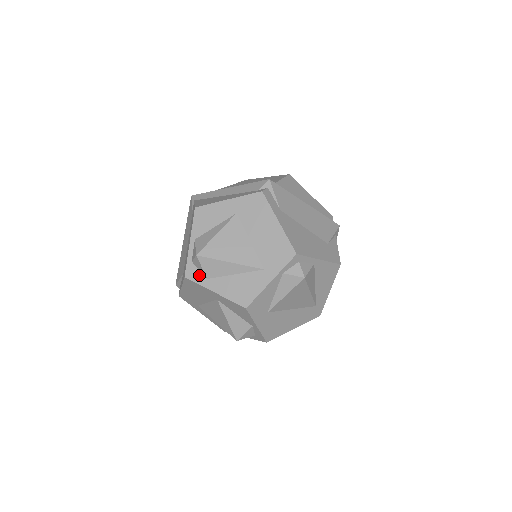
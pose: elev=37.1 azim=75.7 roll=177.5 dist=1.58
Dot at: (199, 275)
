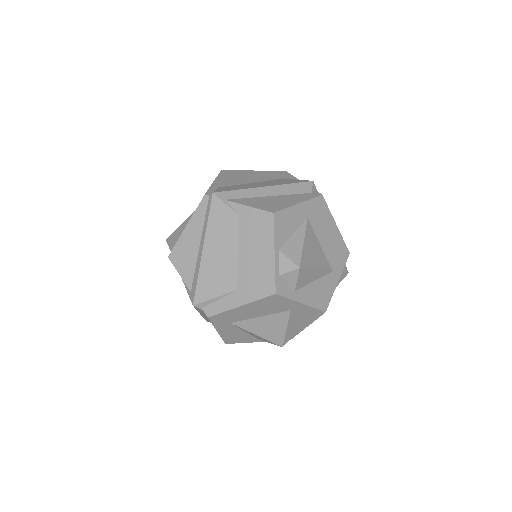
Dot at: (288, 289)
